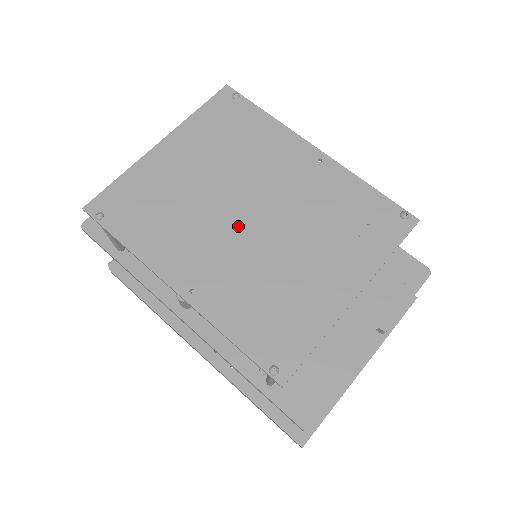
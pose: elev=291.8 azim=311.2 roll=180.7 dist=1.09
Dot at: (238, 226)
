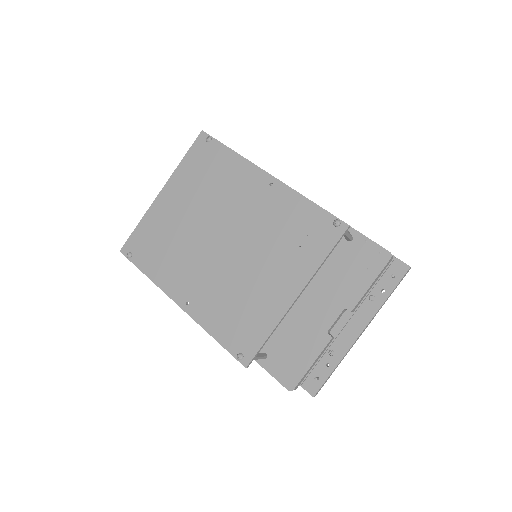
Dot at: (214, 251)
